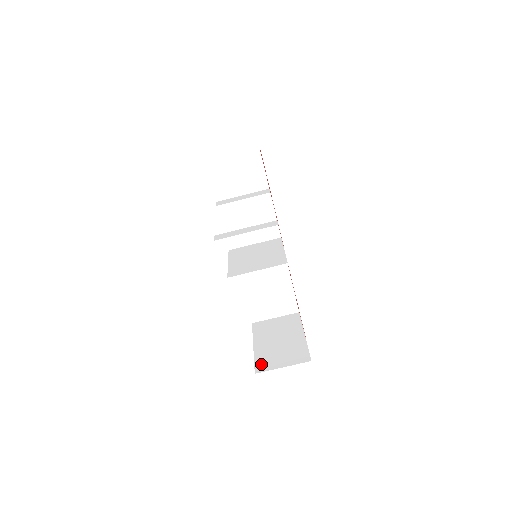
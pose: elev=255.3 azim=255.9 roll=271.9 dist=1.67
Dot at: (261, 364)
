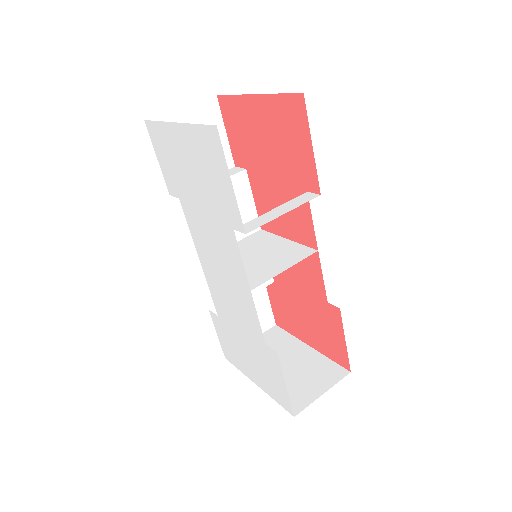
Dot at: (291, 402)
